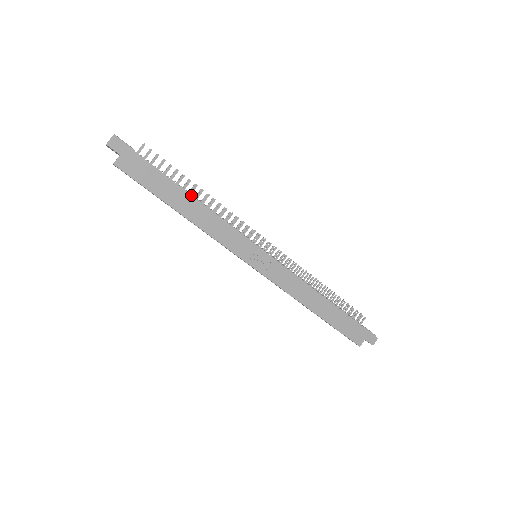
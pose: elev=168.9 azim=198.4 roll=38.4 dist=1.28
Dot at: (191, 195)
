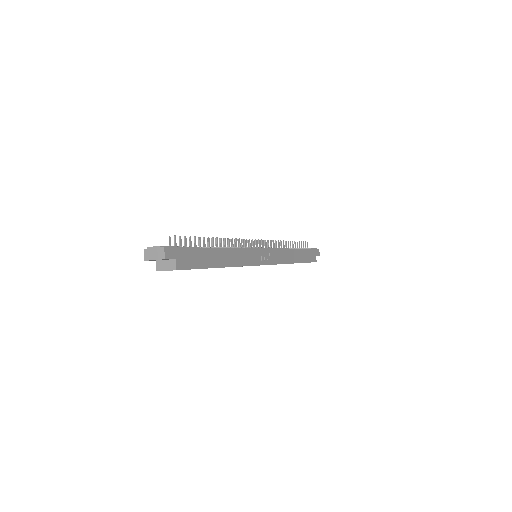
Dot at: (220, 248)
